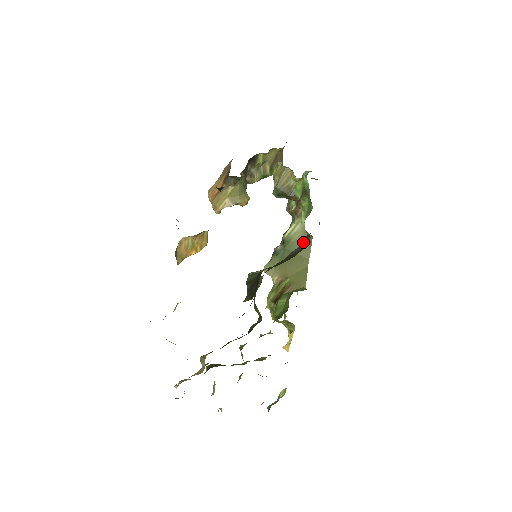
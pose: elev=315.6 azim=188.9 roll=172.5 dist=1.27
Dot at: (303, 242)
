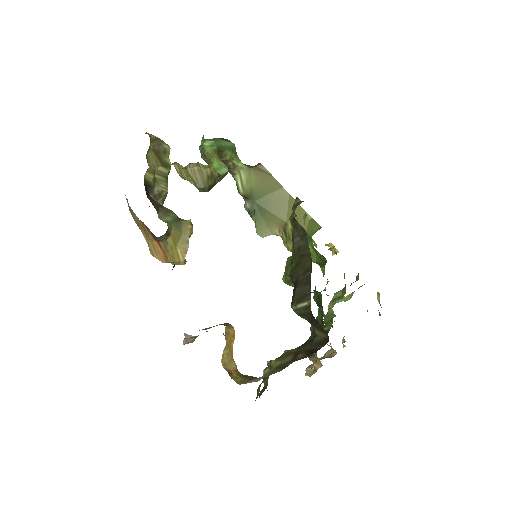
Dot at: (294, 227)
